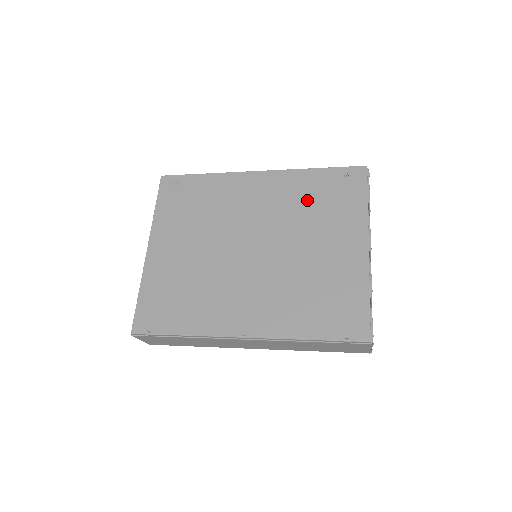
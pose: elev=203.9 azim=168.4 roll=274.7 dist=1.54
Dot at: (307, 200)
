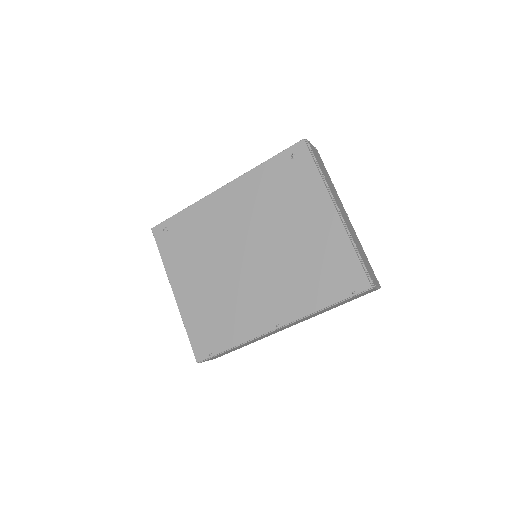
Dot at: (271, 194)
